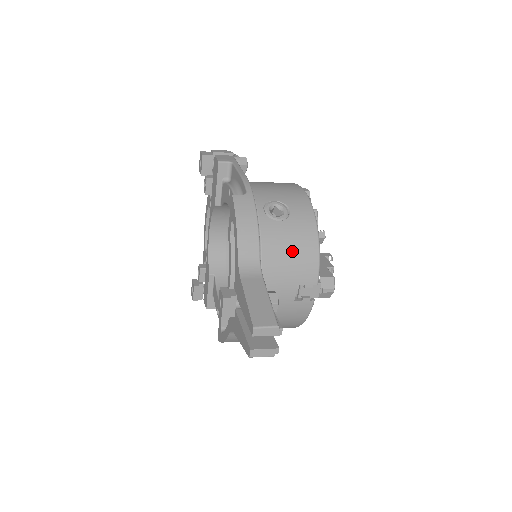
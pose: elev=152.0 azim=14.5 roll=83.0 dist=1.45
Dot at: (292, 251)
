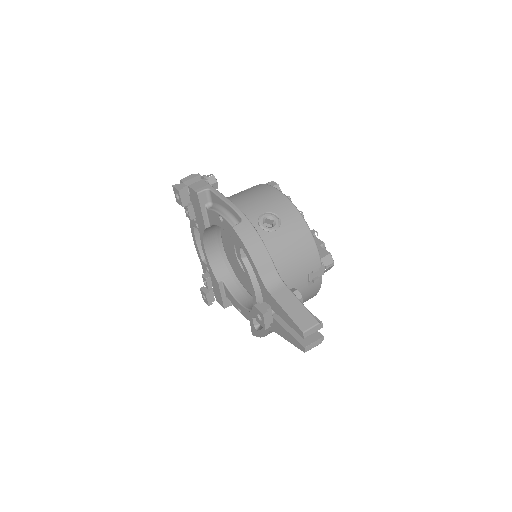
Dot at: (295, 251)
